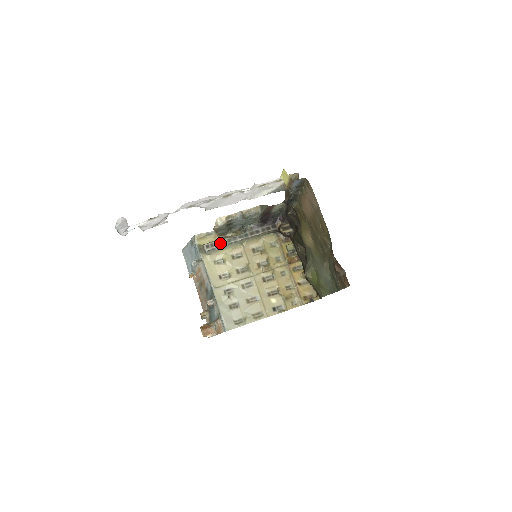
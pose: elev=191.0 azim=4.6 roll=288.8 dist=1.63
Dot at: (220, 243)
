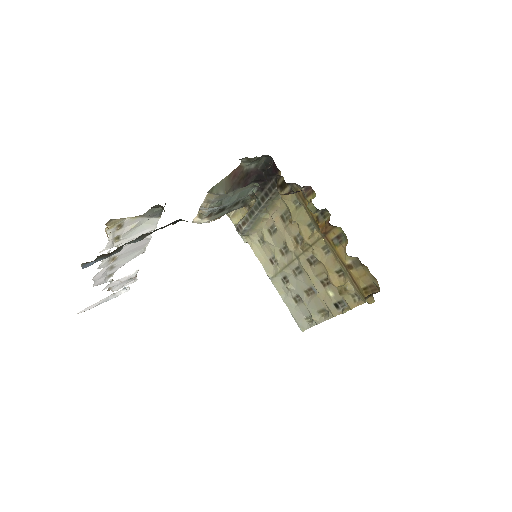
Dot at: (245, 221)
